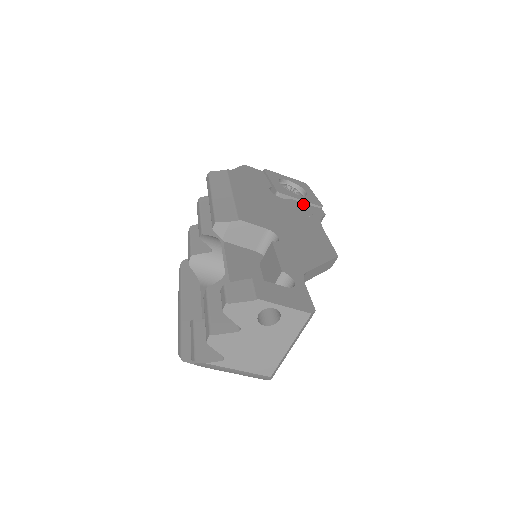
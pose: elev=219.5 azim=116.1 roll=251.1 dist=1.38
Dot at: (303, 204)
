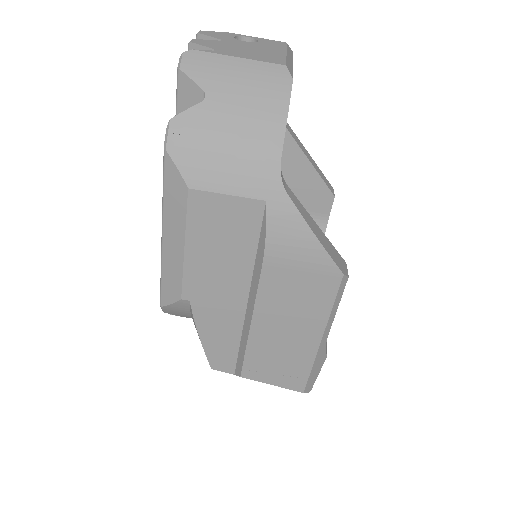
Dot at: occluded
